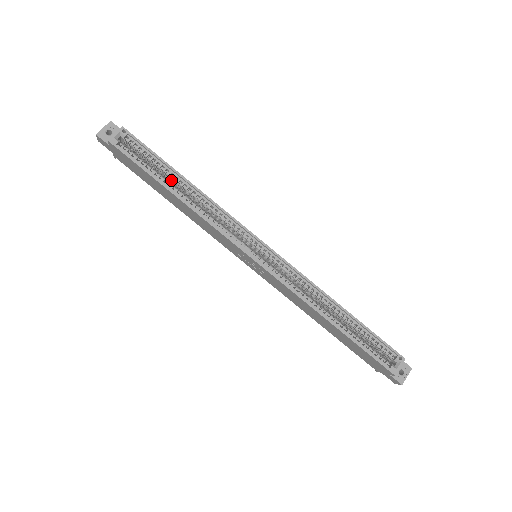
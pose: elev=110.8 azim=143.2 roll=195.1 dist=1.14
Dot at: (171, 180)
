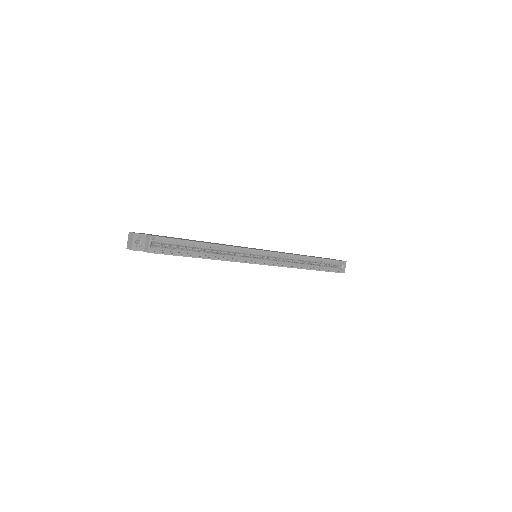
Dot at: (194, 247)
